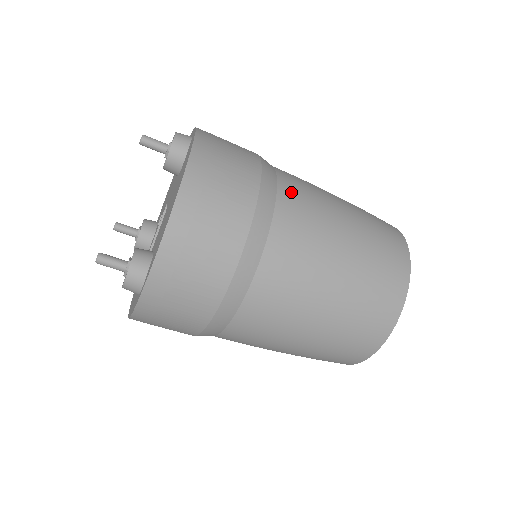
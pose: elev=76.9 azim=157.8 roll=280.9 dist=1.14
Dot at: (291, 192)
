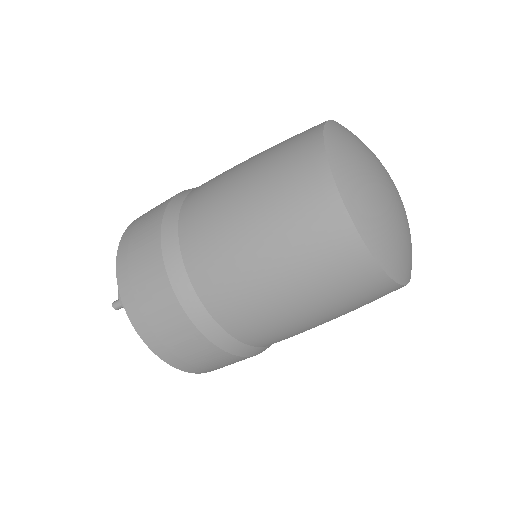
Dot at: occluded
